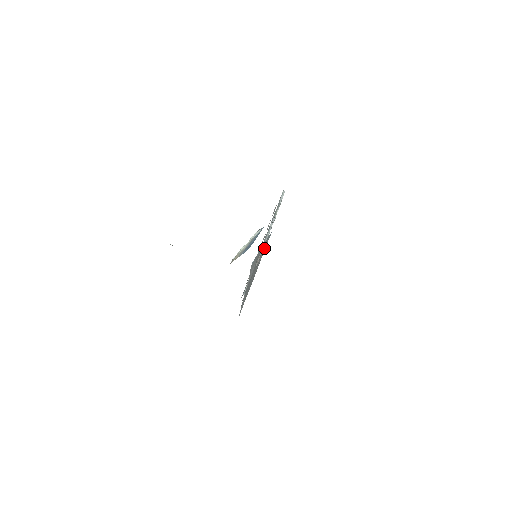
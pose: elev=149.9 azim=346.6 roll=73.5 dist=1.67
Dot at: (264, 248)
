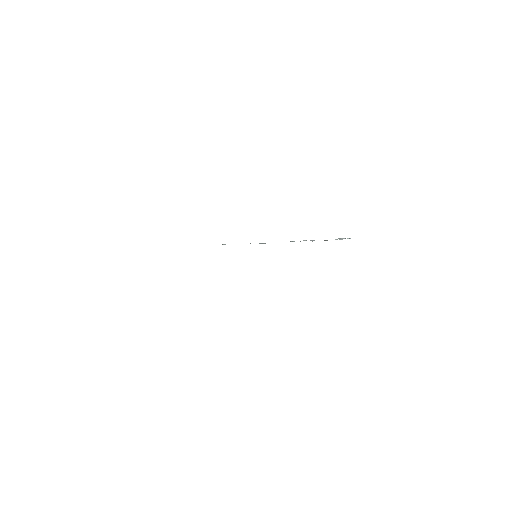
Dot at: occluded
